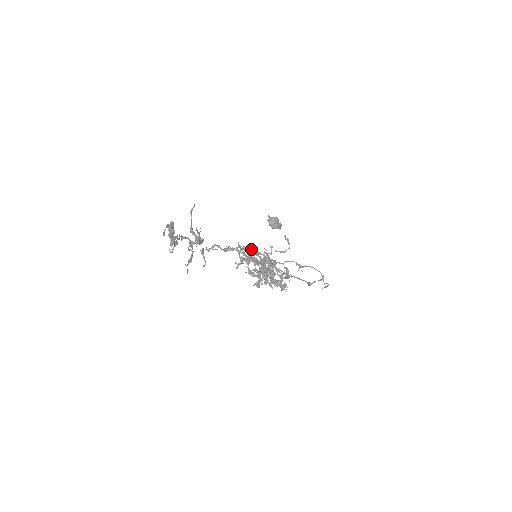
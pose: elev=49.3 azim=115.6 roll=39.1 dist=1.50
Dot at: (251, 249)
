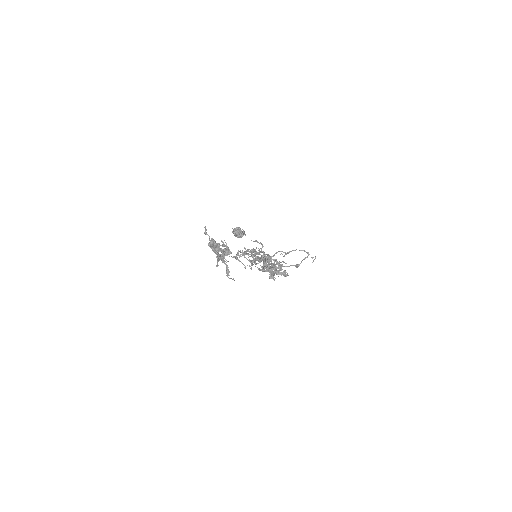
Dot at: occluded
